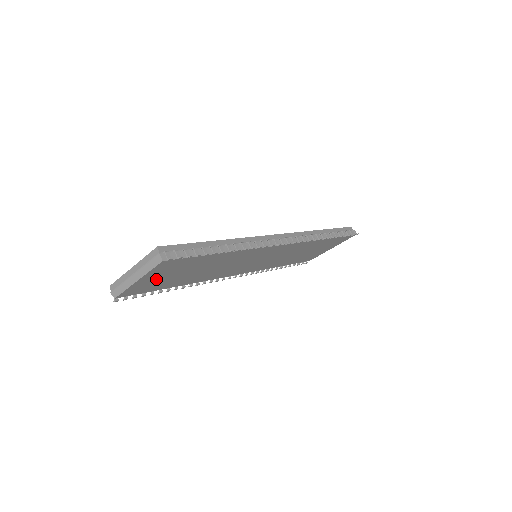
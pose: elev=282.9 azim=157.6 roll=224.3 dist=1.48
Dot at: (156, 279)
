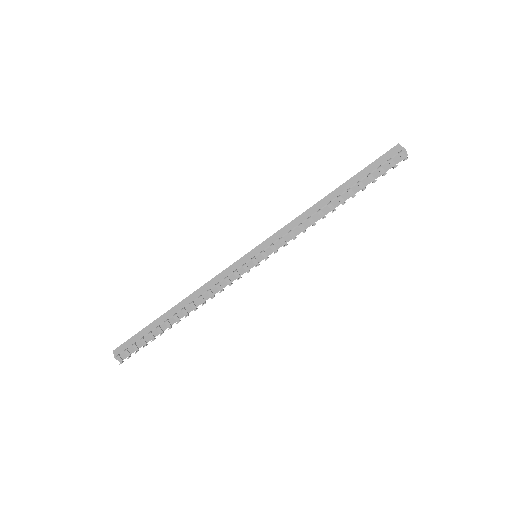
Dot at: occluded
